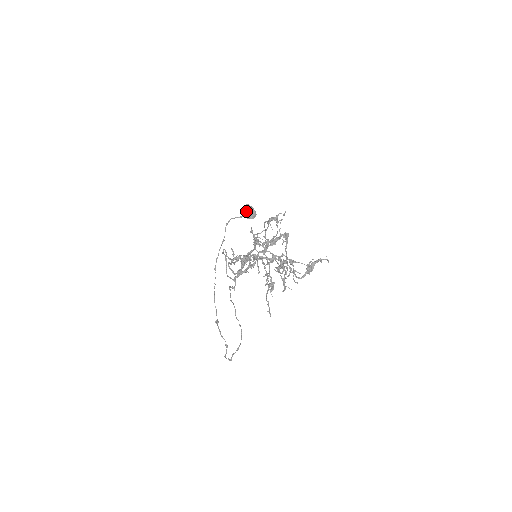
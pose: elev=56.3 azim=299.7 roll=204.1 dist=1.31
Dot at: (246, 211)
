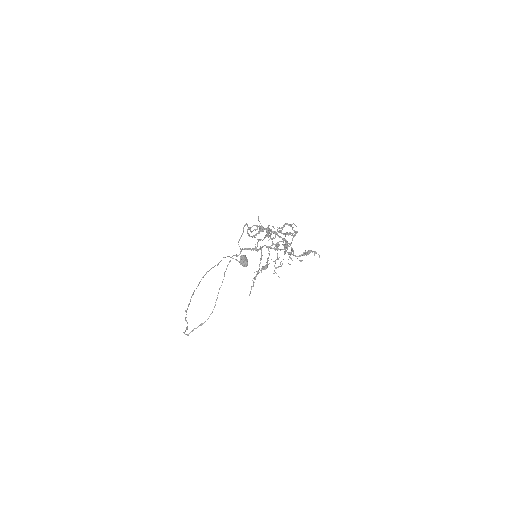
Dot at: (242, 258)
